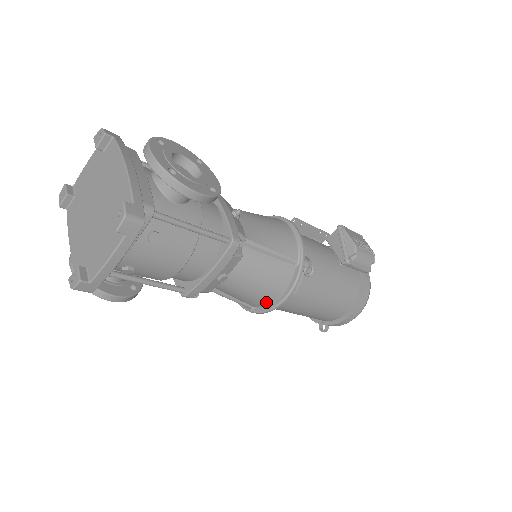
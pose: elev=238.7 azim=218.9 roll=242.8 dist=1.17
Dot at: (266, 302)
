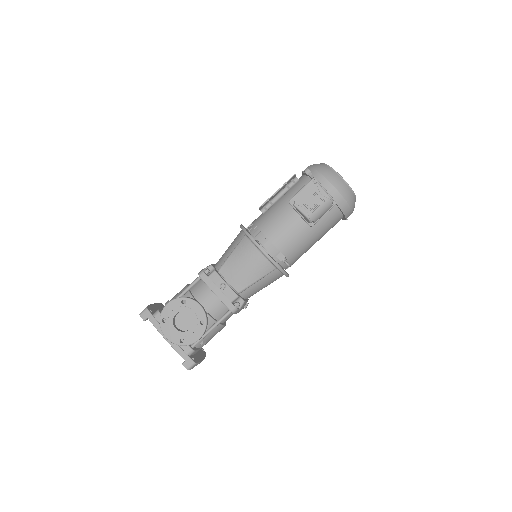
Dot at: occluded
